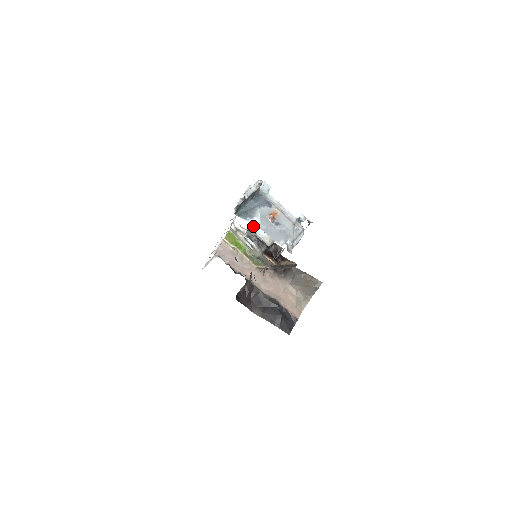
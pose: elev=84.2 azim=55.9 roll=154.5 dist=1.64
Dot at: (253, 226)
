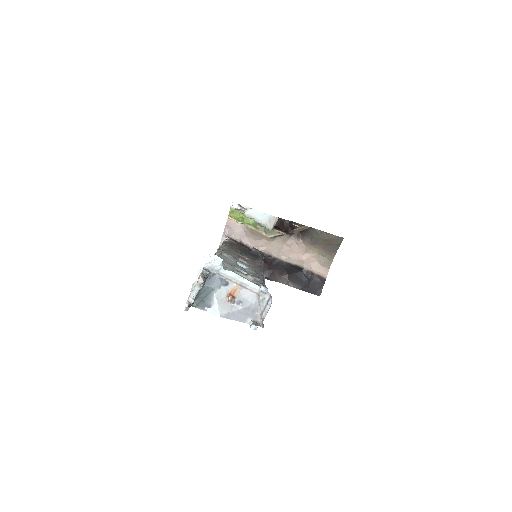
Dot at: (248, 214)
